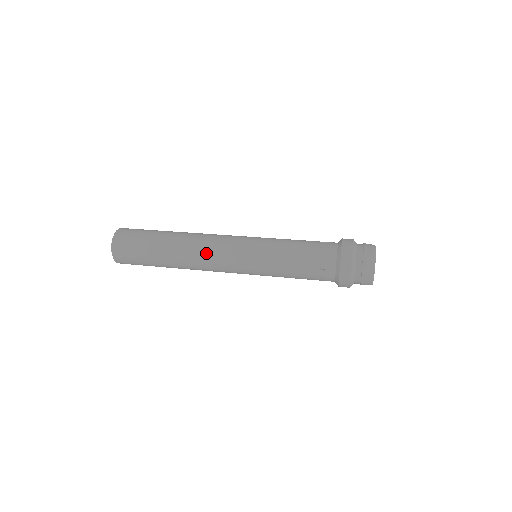
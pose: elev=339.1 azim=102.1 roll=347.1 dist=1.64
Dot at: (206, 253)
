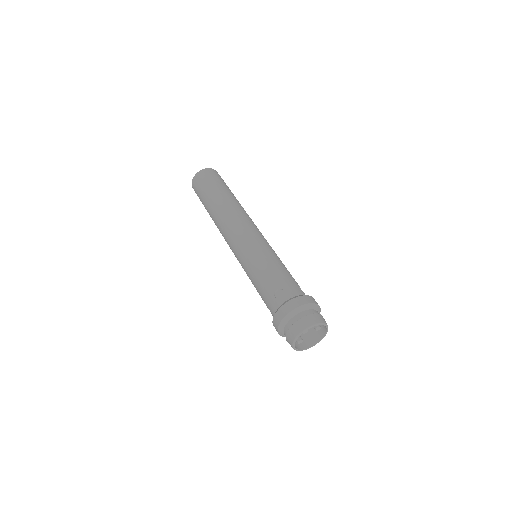
Dot at: occluded
